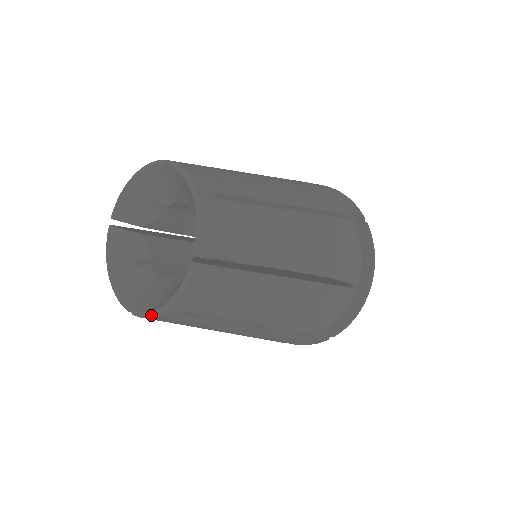
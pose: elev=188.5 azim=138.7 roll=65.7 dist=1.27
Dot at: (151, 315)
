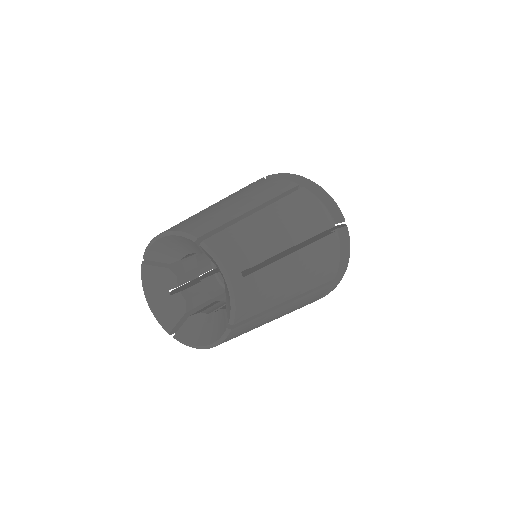
Dot at: (193, 347)
